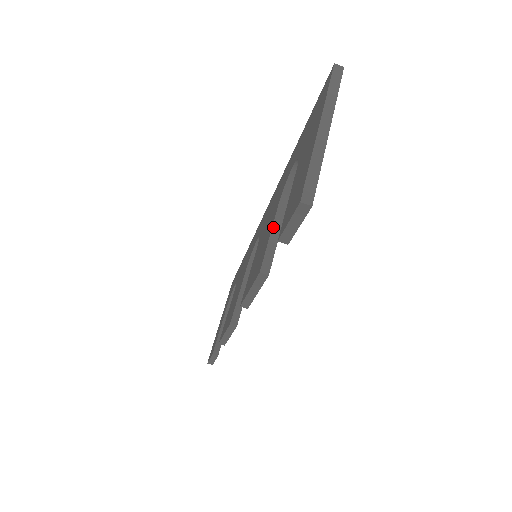
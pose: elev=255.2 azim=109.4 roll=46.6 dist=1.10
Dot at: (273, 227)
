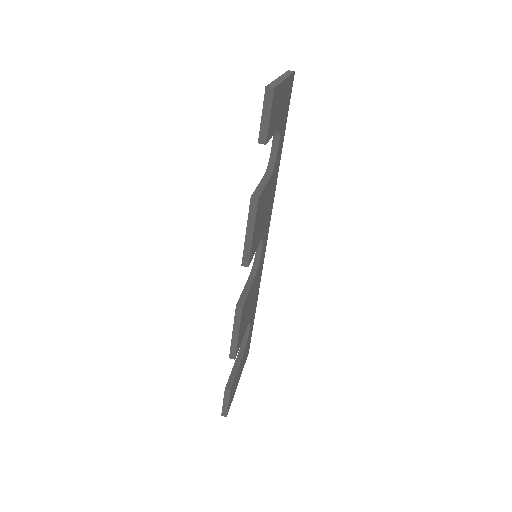
Dot at: (261, 182)
